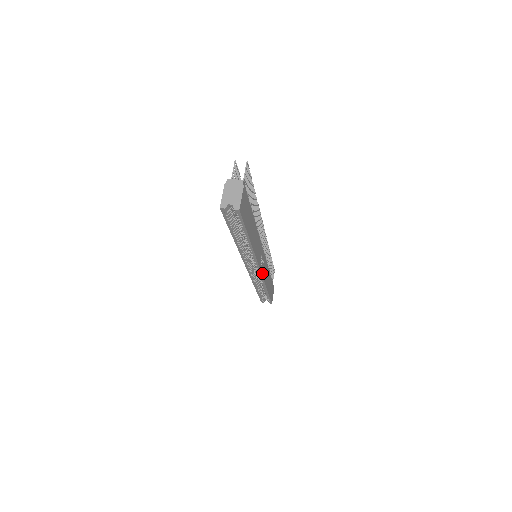
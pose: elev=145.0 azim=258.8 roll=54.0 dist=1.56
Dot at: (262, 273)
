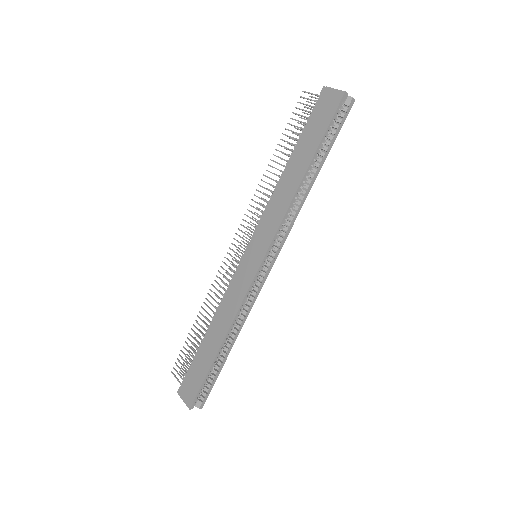
Dot at: (263, 281)
